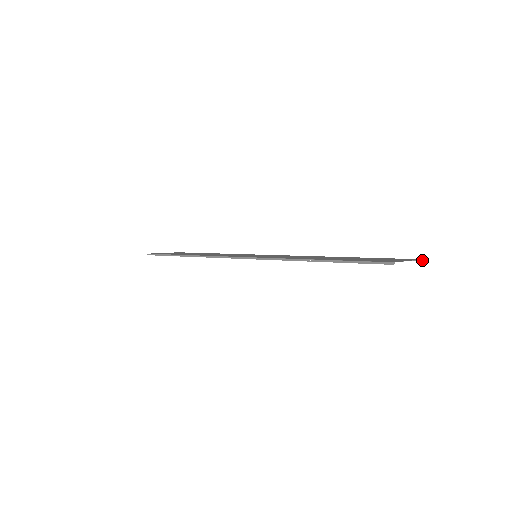
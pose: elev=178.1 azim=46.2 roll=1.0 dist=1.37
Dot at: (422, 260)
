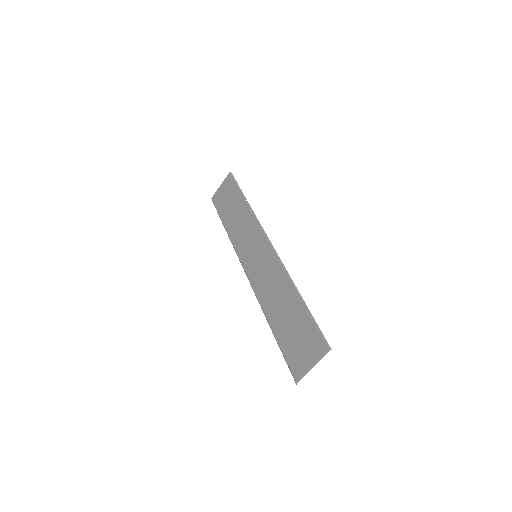
Dot at: occluded
